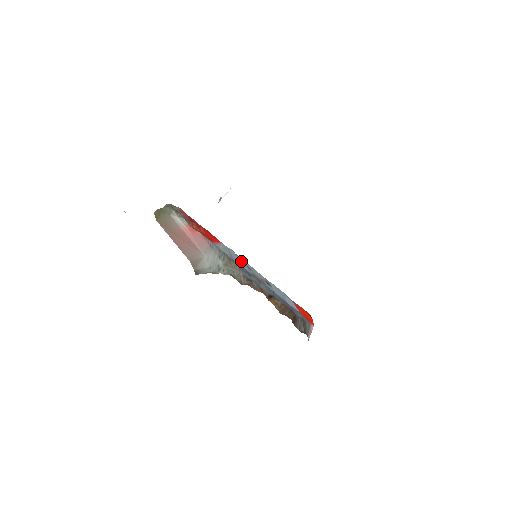
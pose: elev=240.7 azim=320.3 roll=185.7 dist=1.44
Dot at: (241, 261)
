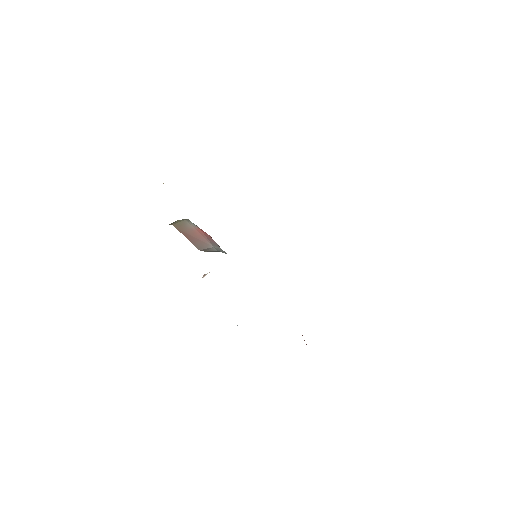
Dot at: occluded
